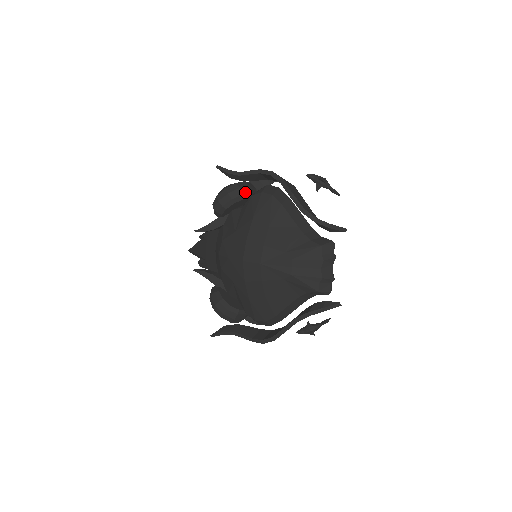
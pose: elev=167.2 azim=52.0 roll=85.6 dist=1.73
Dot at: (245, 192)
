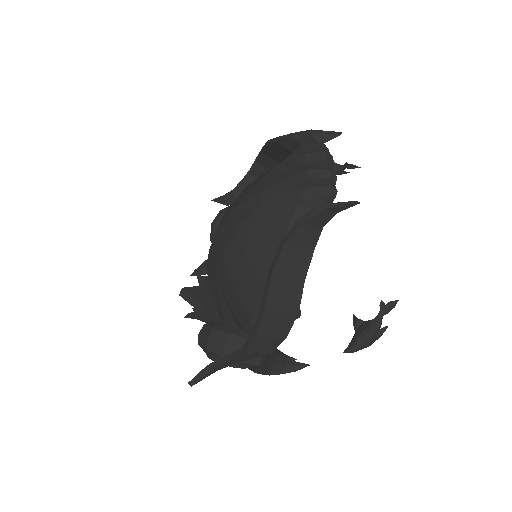
Dot at: occluded
